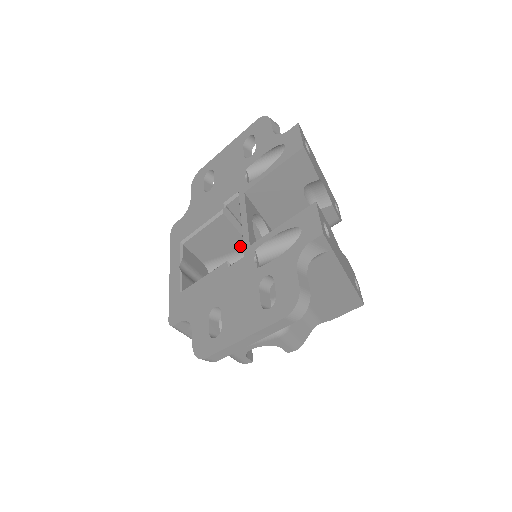
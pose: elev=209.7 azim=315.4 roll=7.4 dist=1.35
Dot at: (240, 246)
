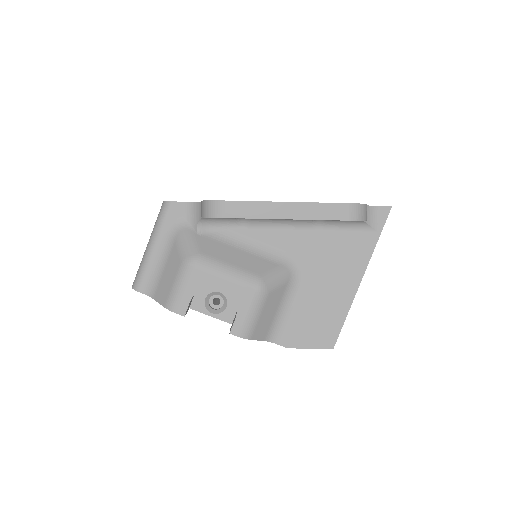
Dot at: occluded
